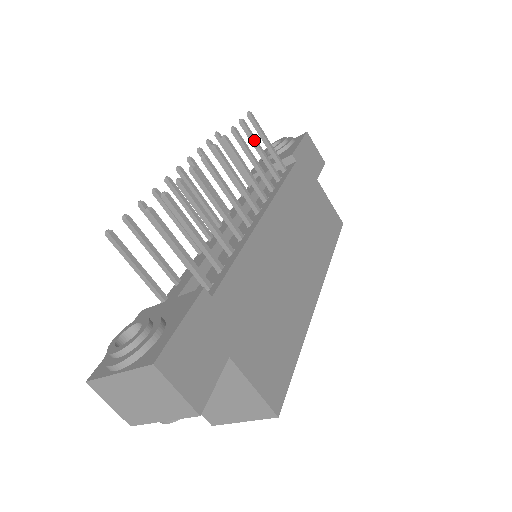
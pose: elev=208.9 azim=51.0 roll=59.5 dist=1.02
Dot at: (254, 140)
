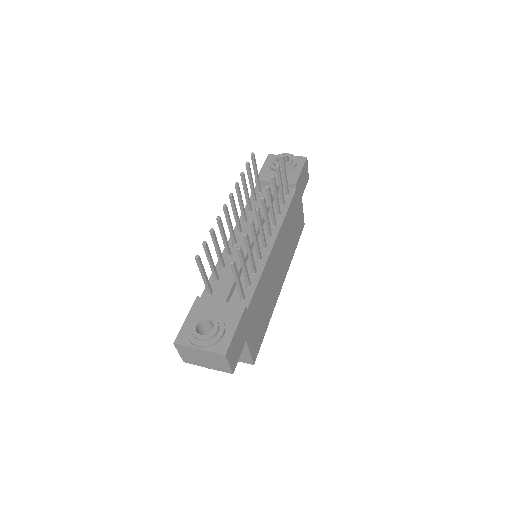
Dot at: (280, 179)
